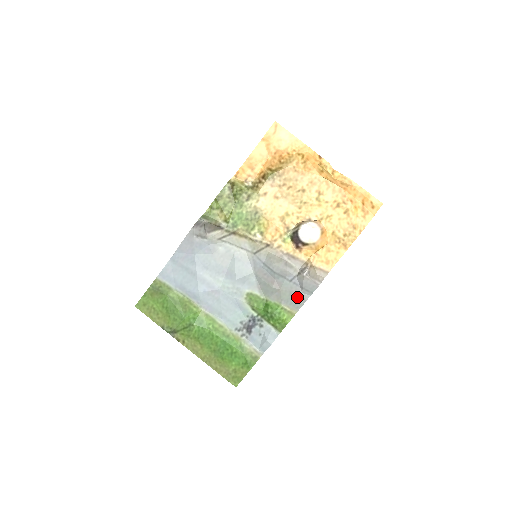
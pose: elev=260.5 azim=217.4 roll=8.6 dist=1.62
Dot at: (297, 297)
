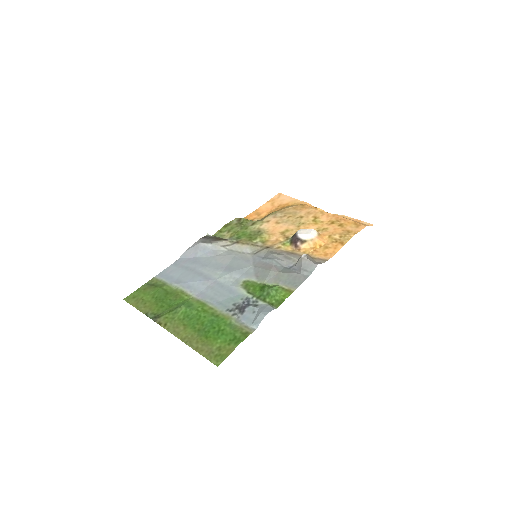
Dot at: (296, 277)
